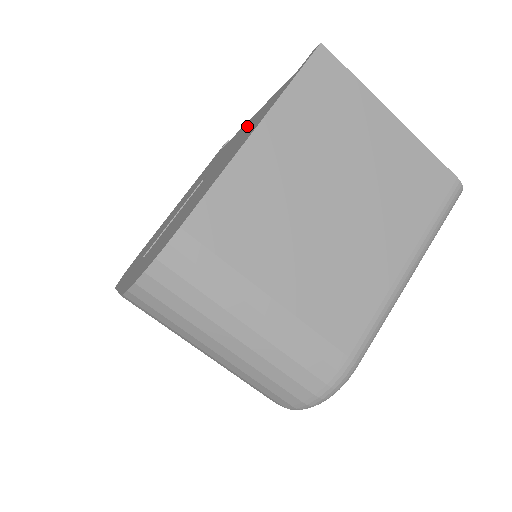
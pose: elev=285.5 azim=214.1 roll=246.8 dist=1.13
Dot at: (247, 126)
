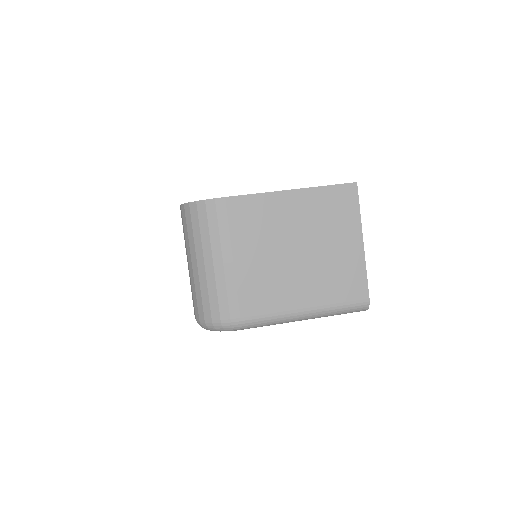
Dot at: occluded
